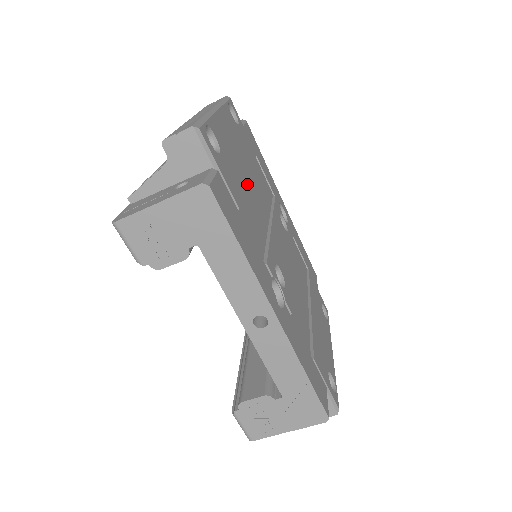
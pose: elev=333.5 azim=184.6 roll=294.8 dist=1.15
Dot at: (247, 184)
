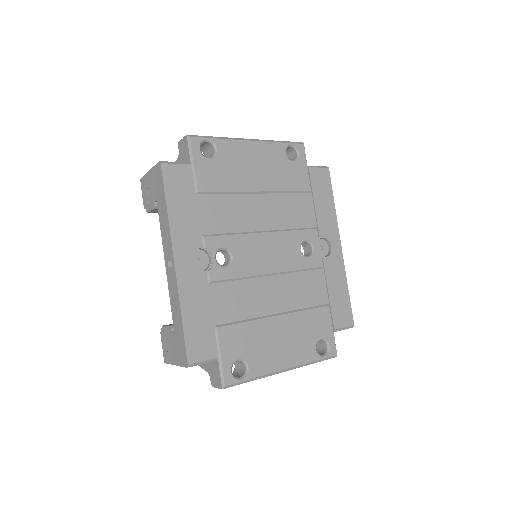
Dot at: (250, 194)
